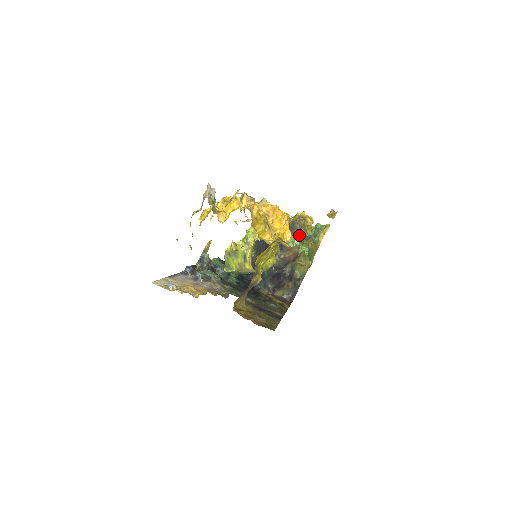
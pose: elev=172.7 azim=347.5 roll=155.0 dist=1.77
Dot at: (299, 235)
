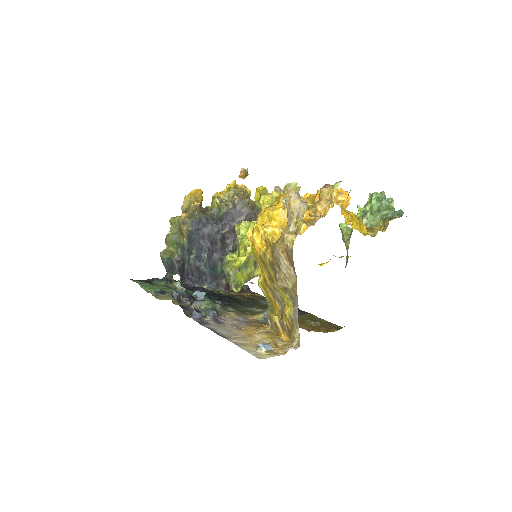
Dot at: (253, 211)
